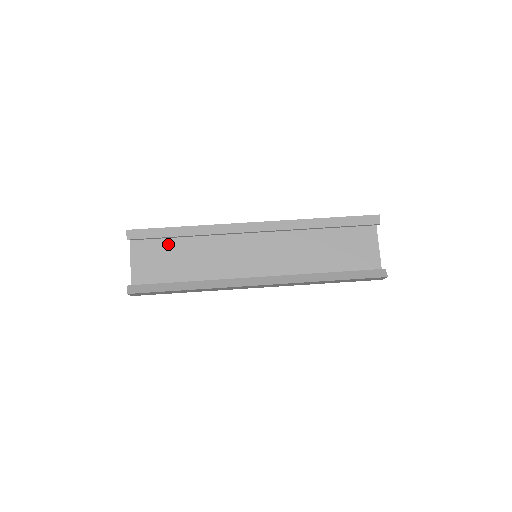
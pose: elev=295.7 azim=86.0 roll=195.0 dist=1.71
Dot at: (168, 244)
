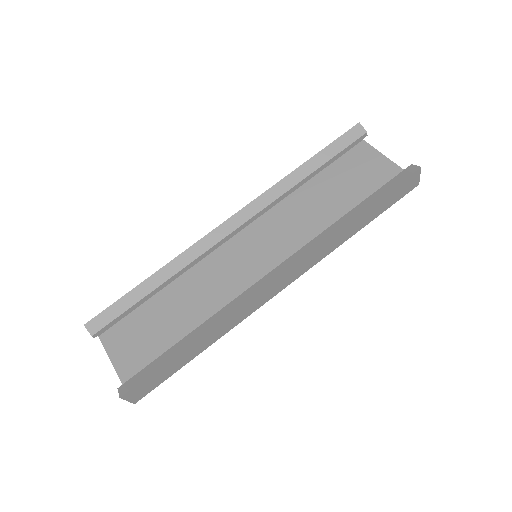
Dot at: (146, 314)
